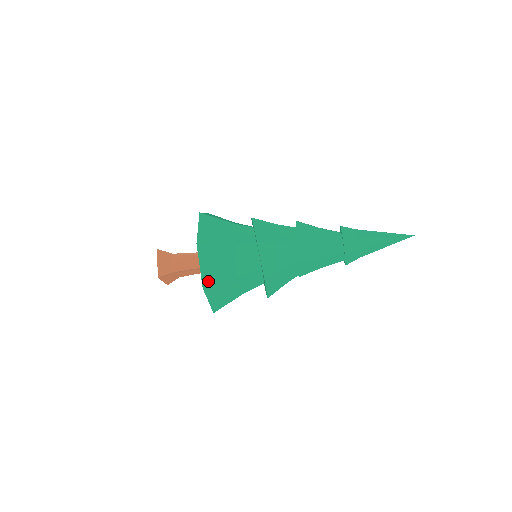
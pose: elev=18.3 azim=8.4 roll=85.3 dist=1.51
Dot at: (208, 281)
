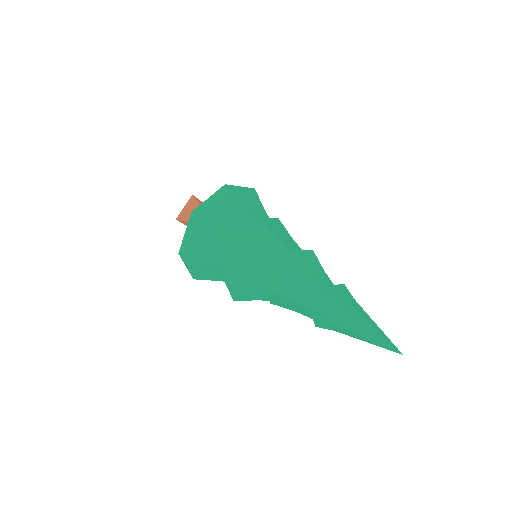
Dot at: (186, 250)
